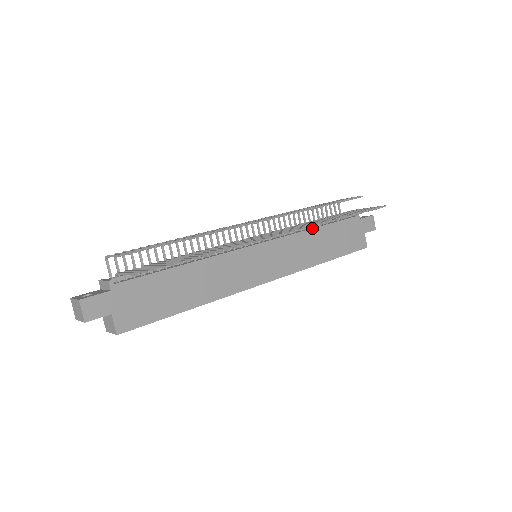
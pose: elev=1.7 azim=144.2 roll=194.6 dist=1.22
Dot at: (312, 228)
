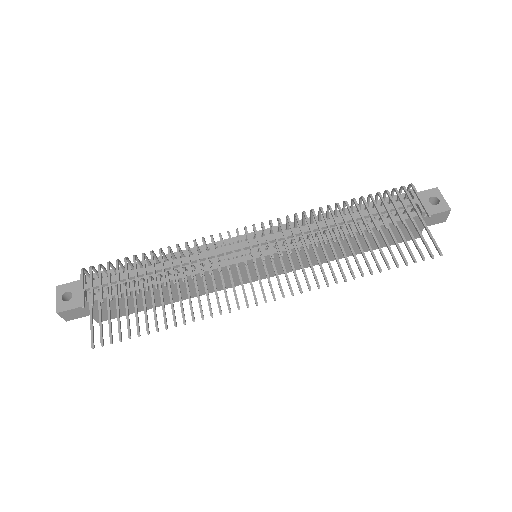
Dot at: (340, 236)
